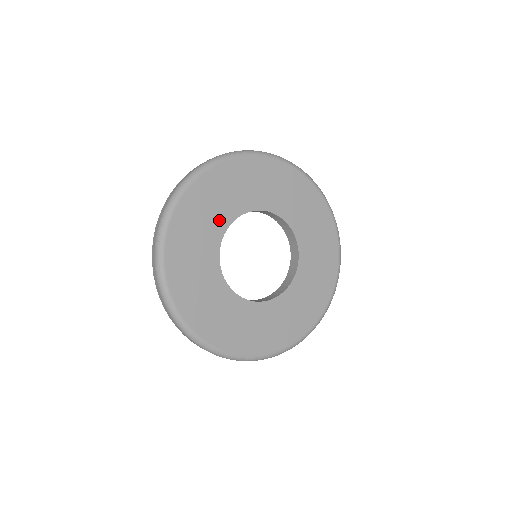
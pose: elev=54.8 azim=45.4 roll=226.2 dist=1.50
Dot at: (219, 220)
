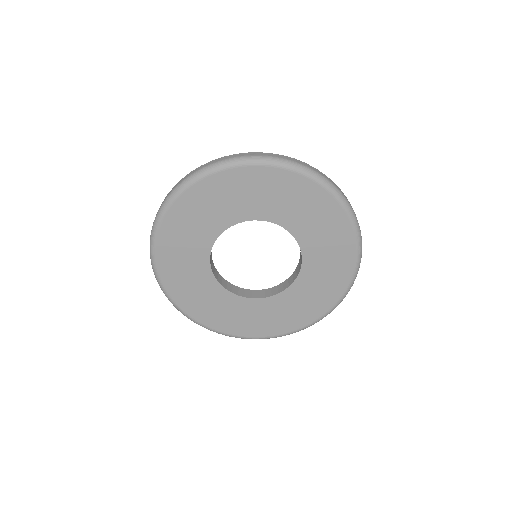
Dot at: (200, 270)
